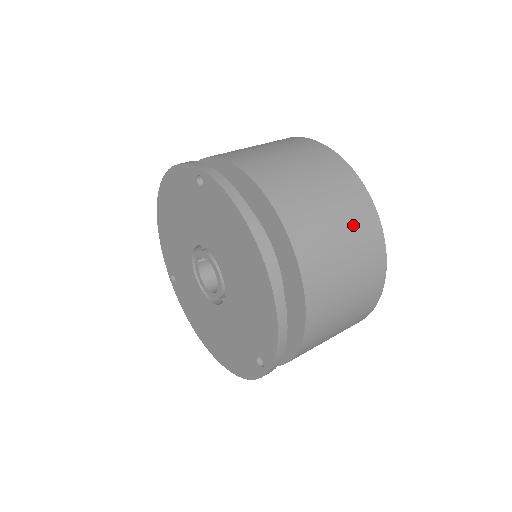
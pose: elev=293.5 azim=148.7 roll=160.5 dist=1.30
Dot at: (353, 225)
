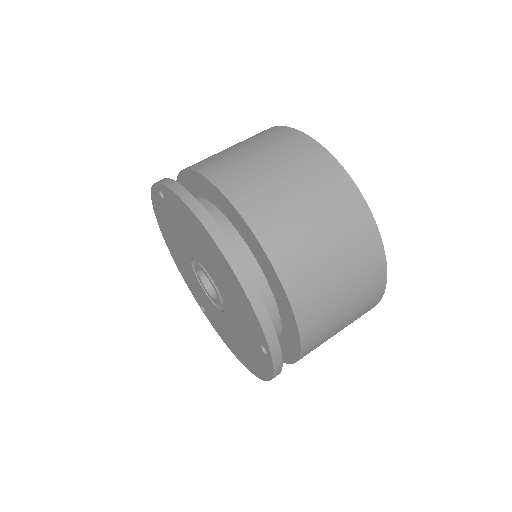
Dot at: (310, 180)
